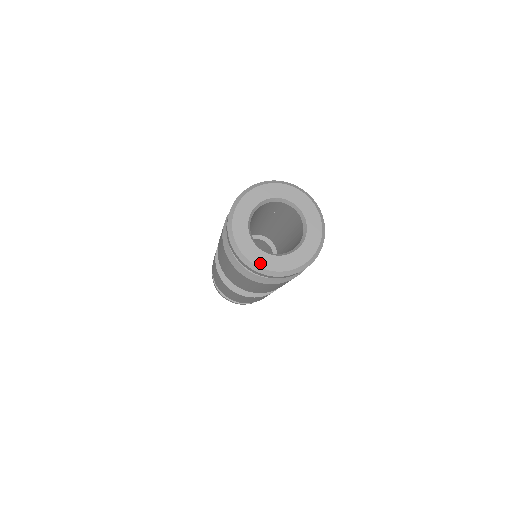
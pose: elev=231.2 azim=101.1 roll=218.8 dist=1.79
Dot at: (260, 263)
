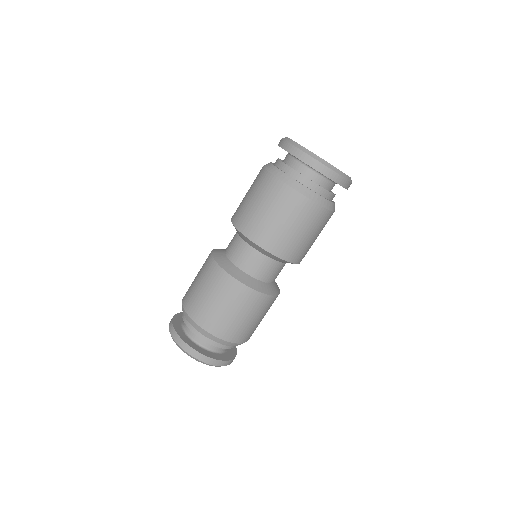
Dot at: (321, 158)
